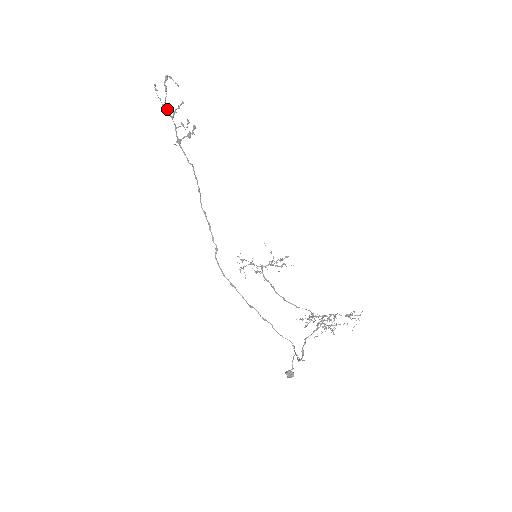
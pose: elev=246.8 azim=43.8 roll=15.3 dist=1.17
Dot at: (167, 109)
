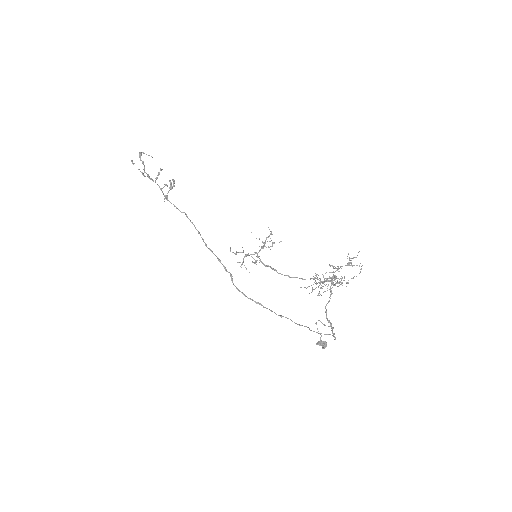
Dot at: (148, 176)
